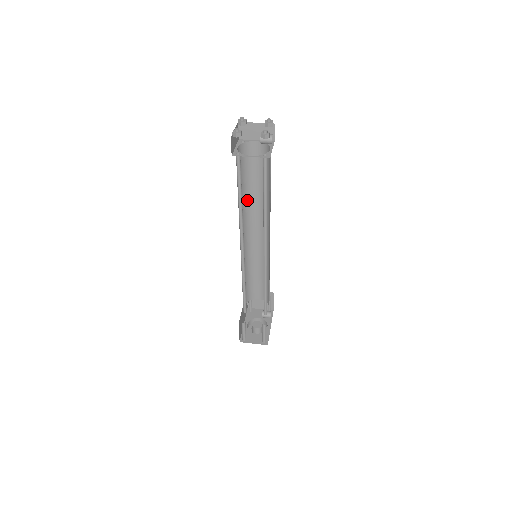
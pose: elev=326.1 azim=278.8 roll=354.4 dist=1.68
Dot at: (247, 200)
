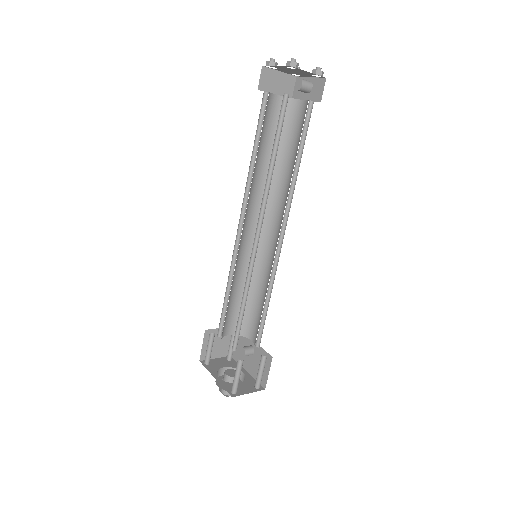
Dot at: (253, 176)
